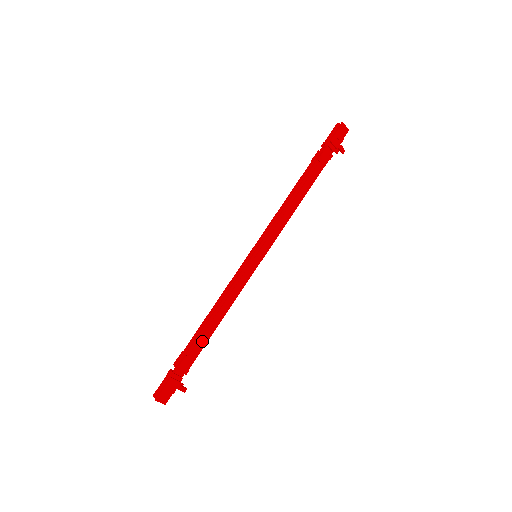
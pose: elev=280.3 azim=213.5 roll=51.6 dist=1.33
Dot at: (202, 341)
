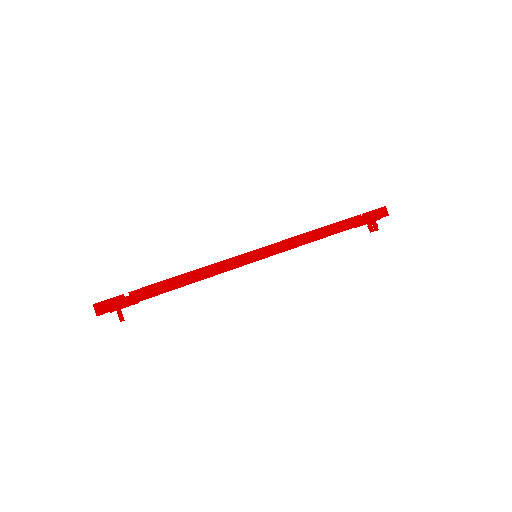
Dot at: (166, 287)
